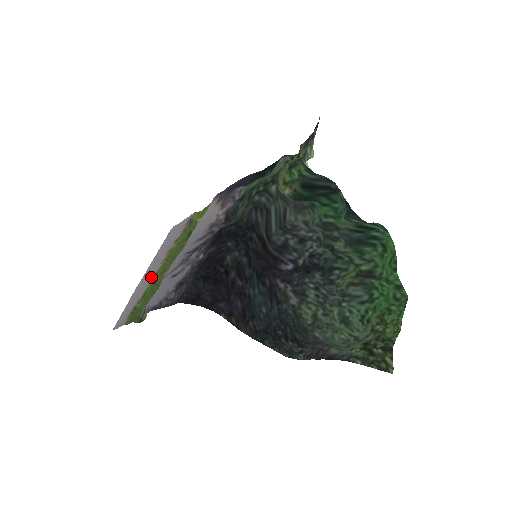
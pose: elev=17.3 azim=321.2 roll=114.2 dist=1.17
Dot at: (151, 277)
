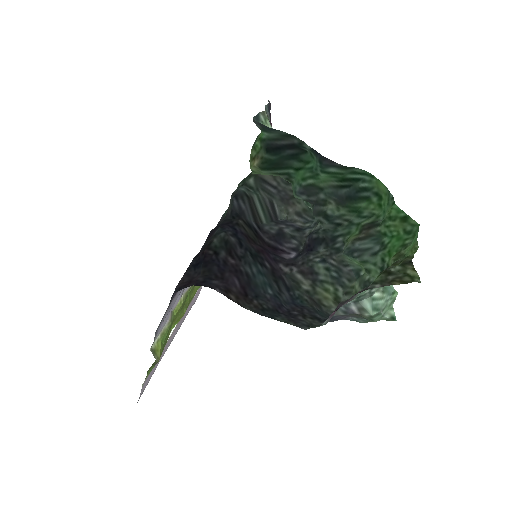
Dot at: (170, 337)
